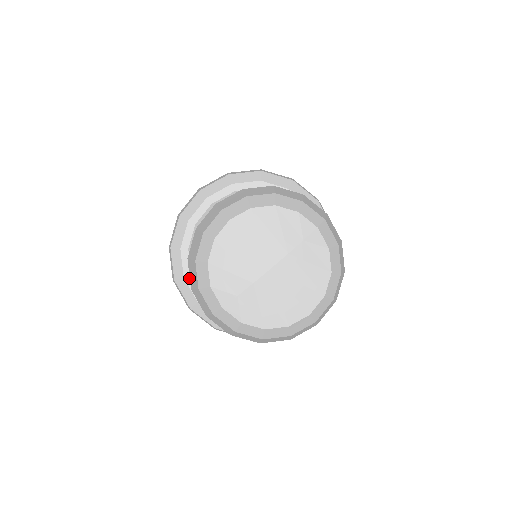
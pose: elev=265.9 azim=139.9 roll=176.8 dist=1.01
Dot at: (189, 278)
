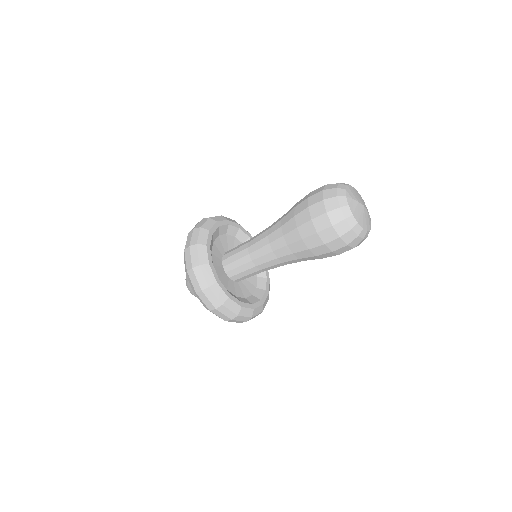
Dot at: (211, 233)
